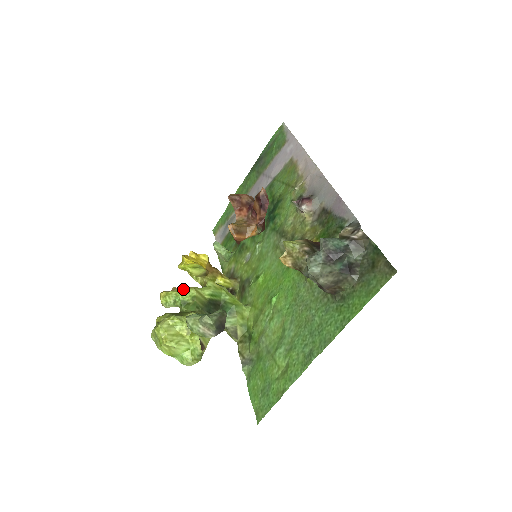
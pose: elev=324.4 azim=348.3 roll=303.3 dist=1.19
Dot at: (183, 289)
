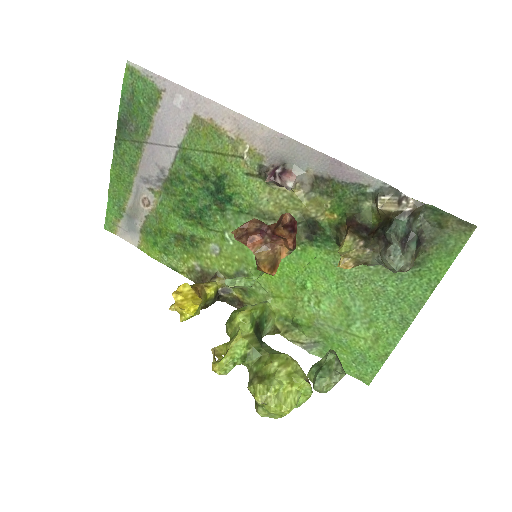
Dot at: (232, 347)
